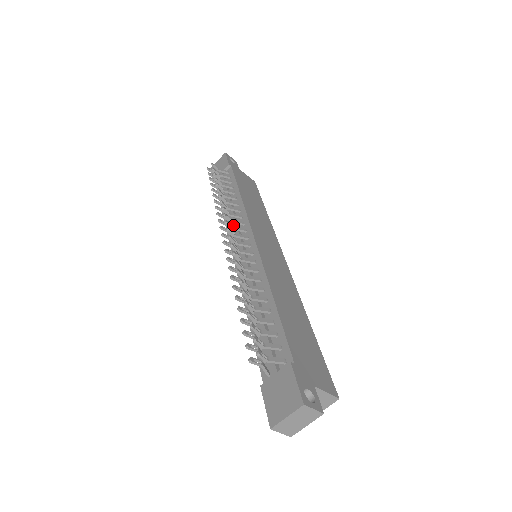
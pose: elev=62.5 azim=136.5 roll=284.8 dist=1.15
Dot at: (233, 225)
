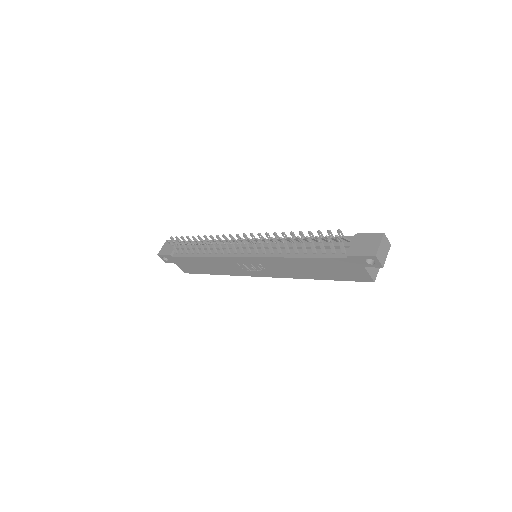
Dot at: occluded
